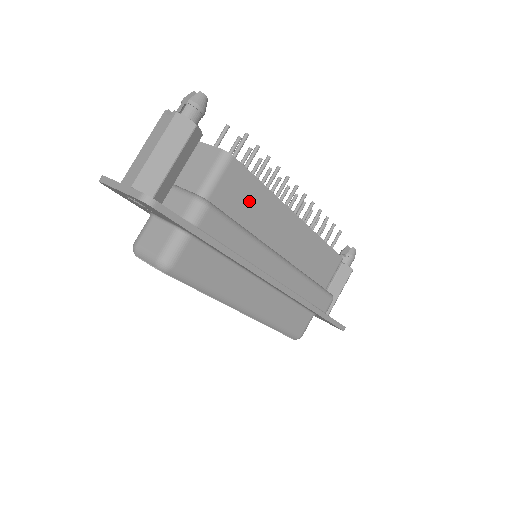
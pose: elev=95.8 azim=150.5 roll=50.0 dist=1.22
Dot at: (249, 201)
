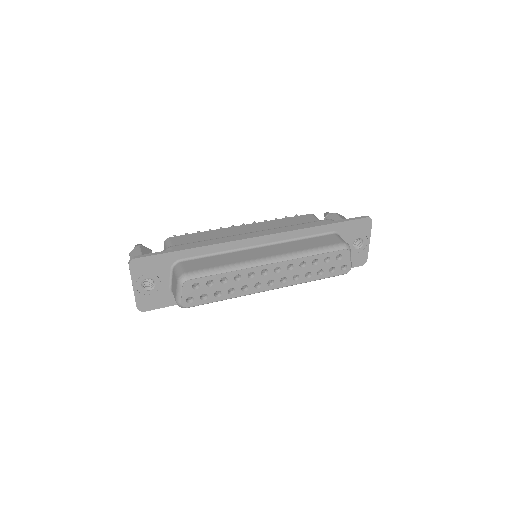
Dot at: (201, 239)
